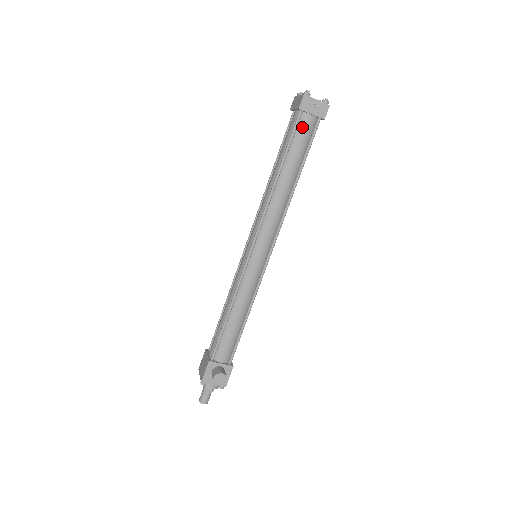
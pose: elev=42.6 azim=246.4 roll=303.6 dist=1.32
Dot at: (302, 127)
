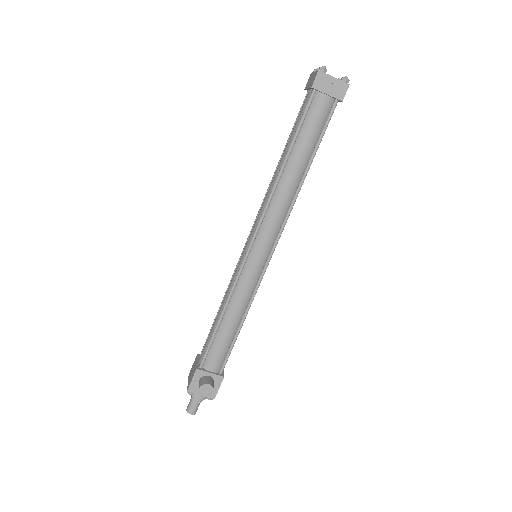
Dot at: (315, 109)
